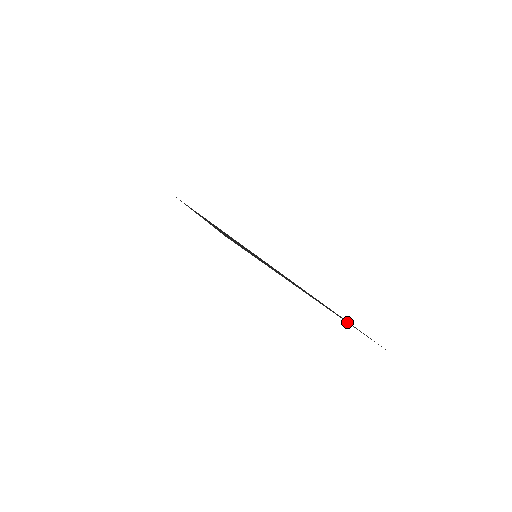
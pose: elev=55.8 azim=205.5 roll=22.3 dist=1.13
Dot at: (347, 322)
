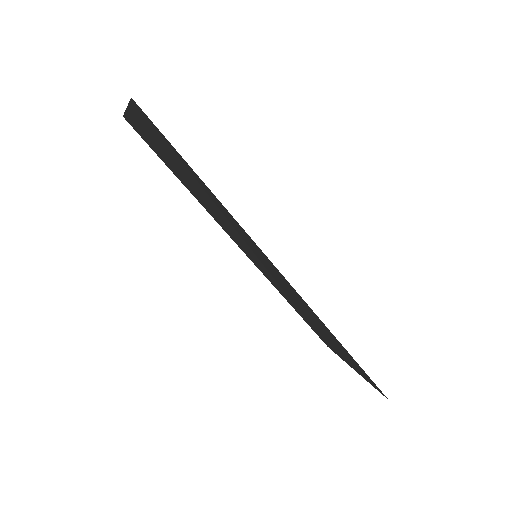
Dot at: (303, 319)
